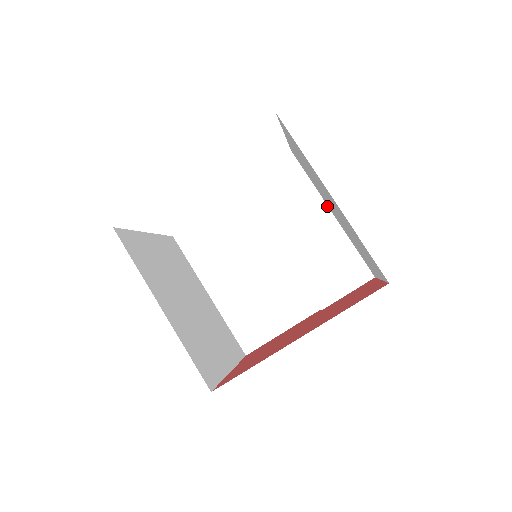
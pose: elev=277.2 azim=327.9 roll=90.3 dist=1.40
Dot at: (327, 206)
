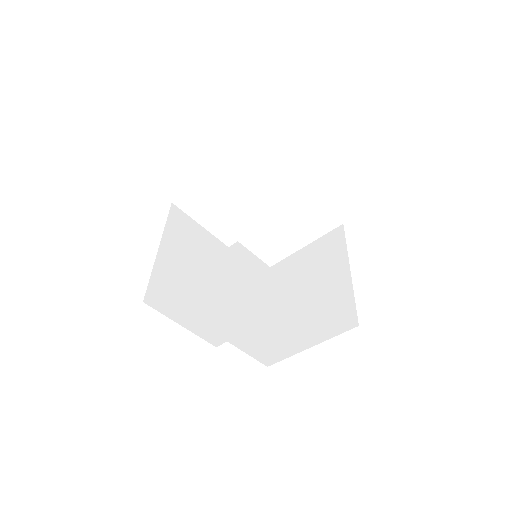
Dot at: (269, 306)
